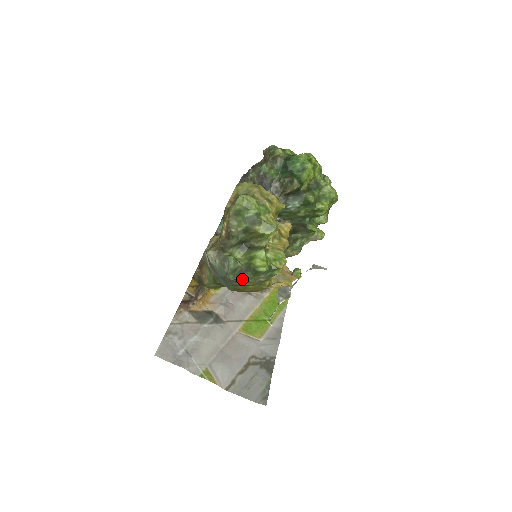
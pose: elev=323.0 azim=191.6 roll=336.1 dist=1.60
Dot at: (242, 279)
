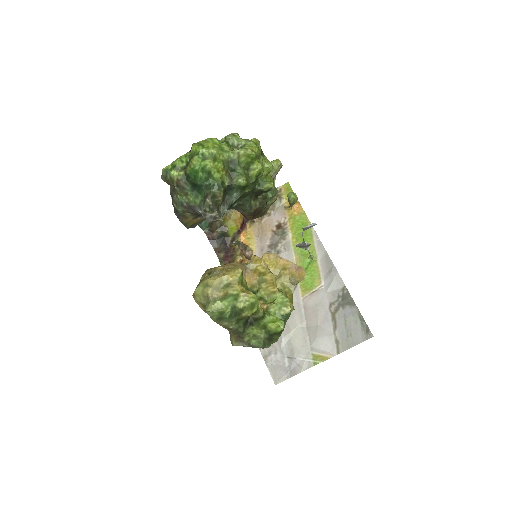
Dot at: (275, 340)
